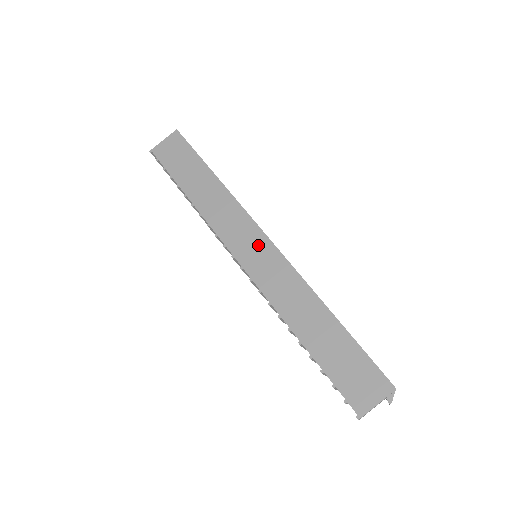
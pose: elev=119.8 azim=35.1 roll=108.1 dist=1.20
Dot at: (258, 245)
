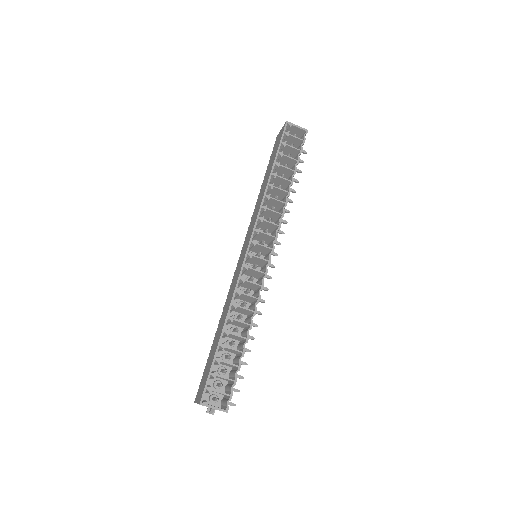
Dot at: (245, 249)
